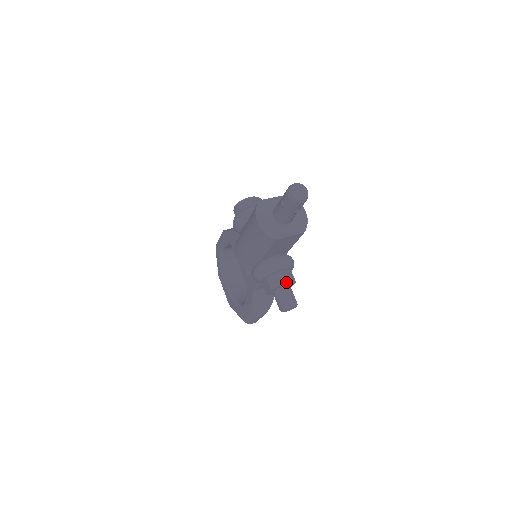
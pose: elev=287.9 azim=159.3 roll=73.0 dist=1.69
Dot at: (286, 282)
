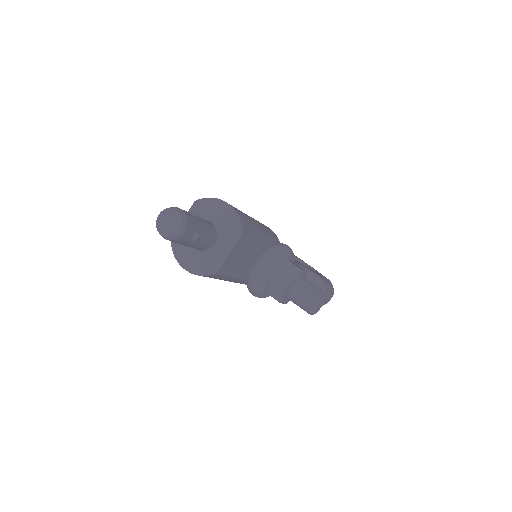
Dot at: (287, 285)
